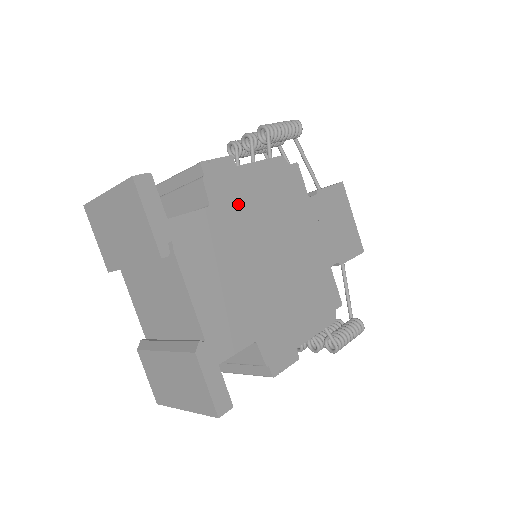
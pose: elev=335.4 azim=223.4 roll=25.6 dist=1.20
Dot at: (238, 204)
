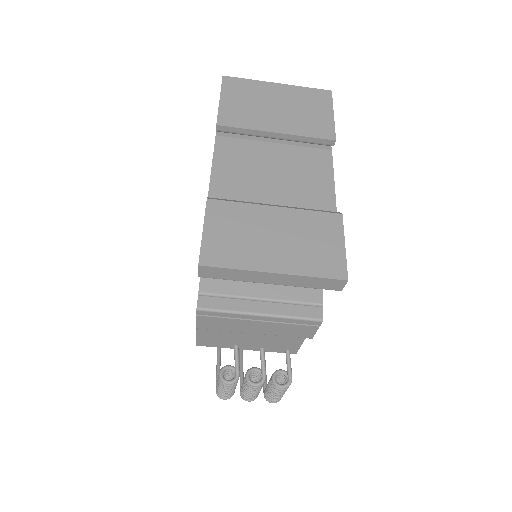
Dot at: occluded
